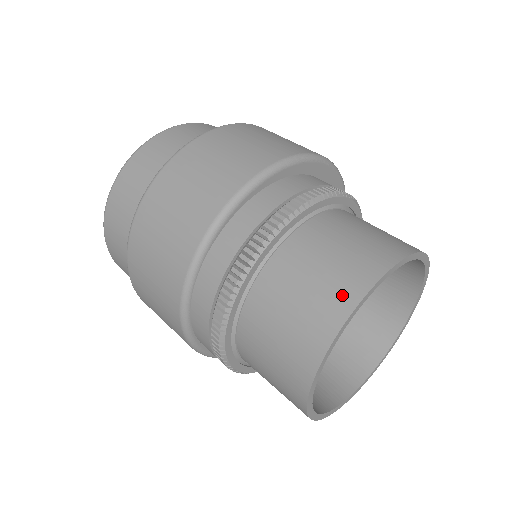
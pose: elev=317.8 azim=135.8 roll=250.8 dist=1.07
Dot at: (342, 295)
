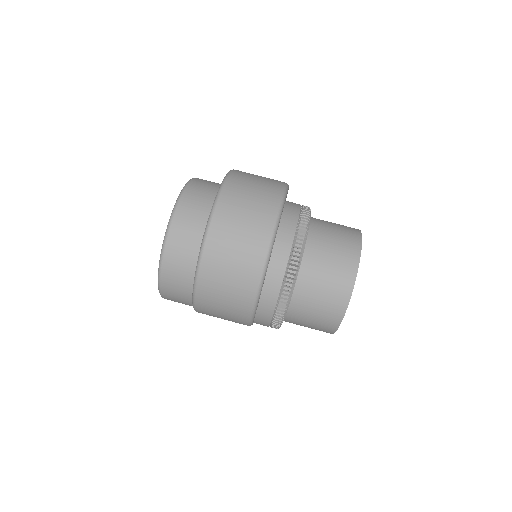
Dot at: (337, 308)
